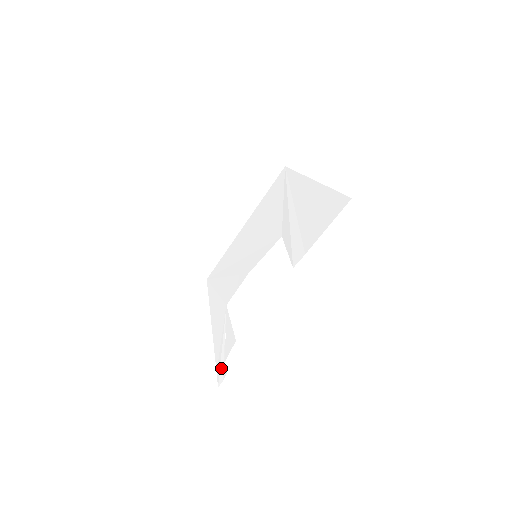
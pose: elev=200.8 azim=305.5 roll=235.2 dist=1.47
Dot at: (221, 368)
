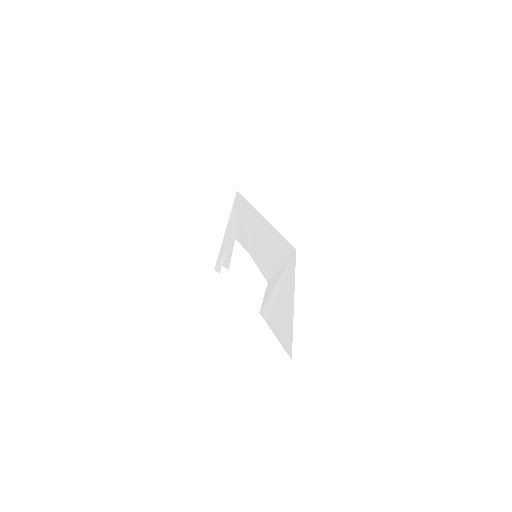
Dot at: (219, 265)
